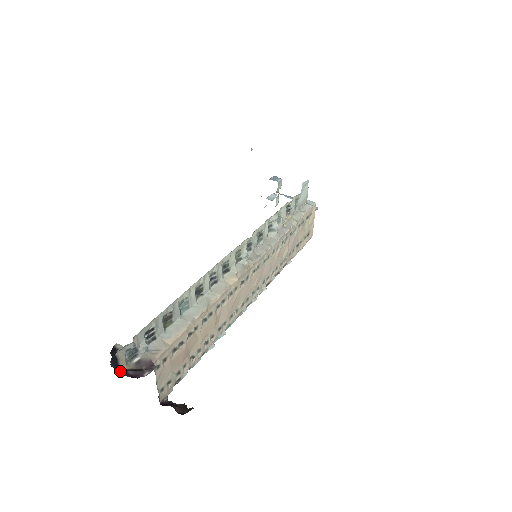
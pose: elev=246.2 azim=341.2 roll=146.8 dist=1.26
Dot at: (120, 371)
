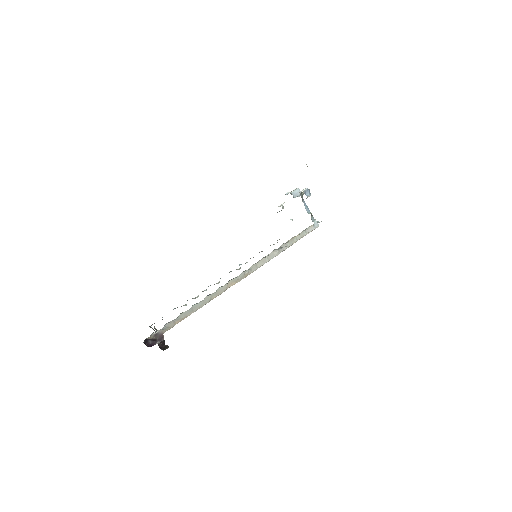
Dot at: (145, 341)
